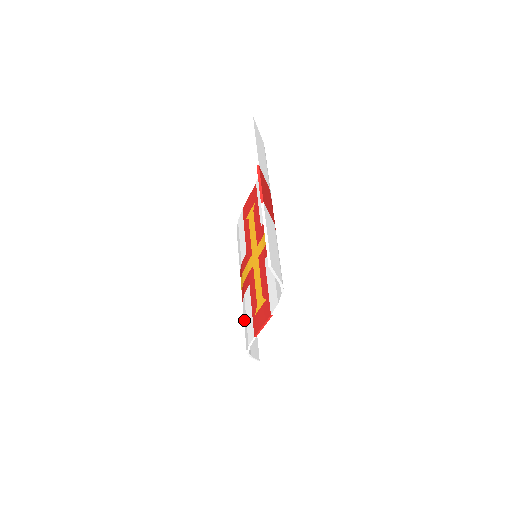
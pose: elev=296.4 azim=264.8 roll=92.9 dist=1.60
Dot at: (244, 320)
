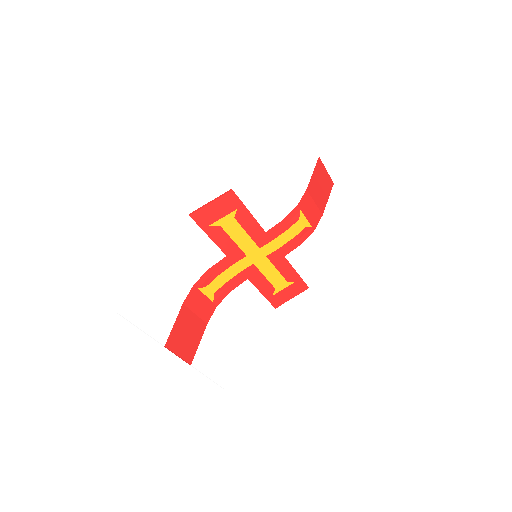
Dot at: (180, 266)
